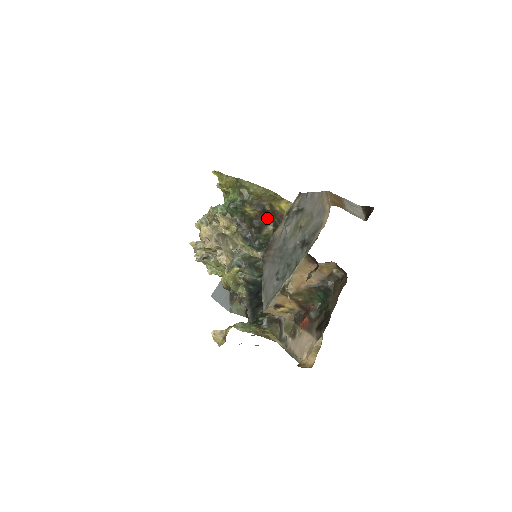
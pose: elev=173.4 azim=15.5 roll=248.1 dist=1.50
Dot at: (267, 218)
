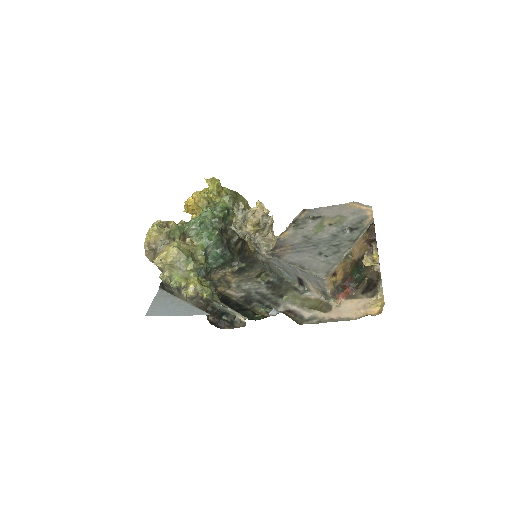
Dot at: occluded
